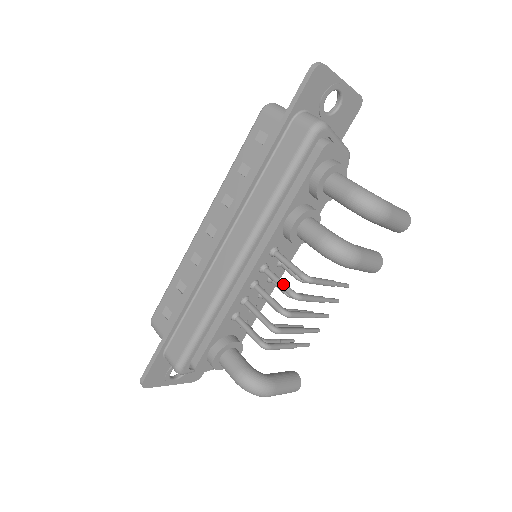
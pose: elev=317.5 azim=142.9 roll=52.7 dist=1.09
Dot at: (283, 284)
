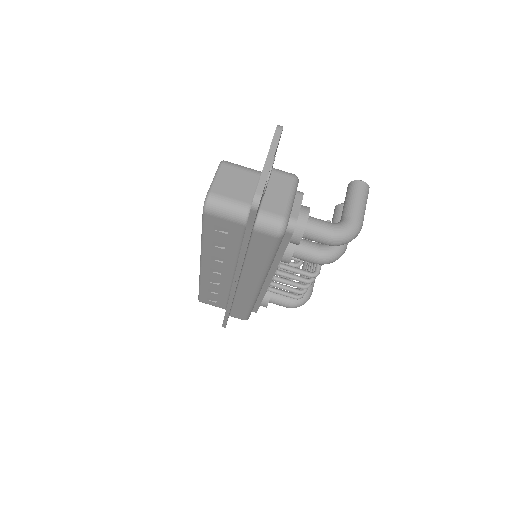
Dot at: (298, 280)
